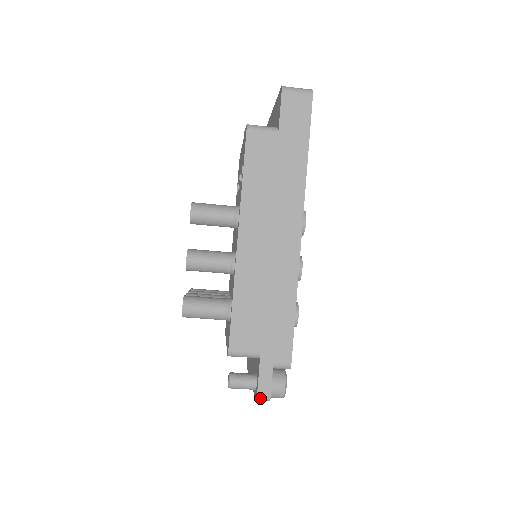
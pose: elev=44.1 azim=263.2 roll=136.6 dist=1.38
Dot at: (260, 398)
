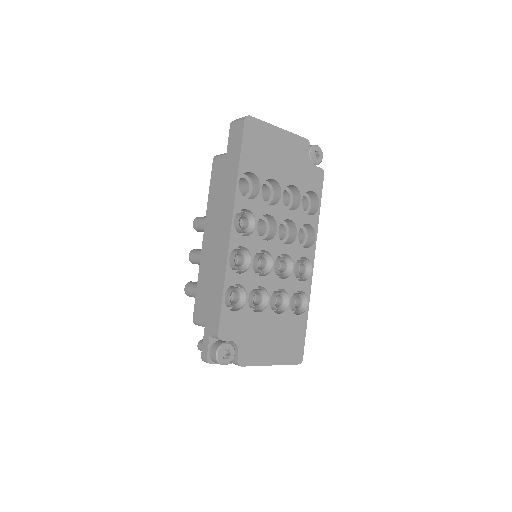
Dot at: (203, 359)
